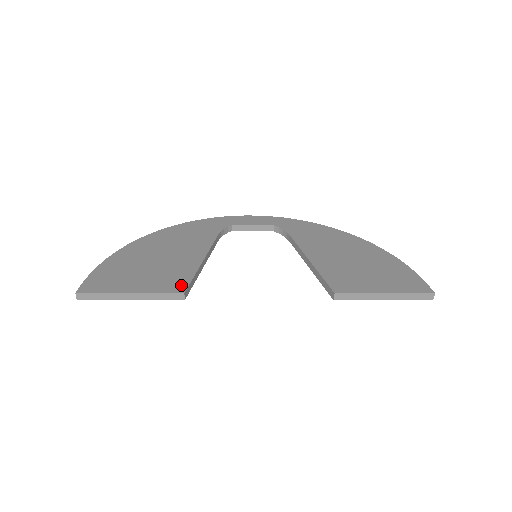
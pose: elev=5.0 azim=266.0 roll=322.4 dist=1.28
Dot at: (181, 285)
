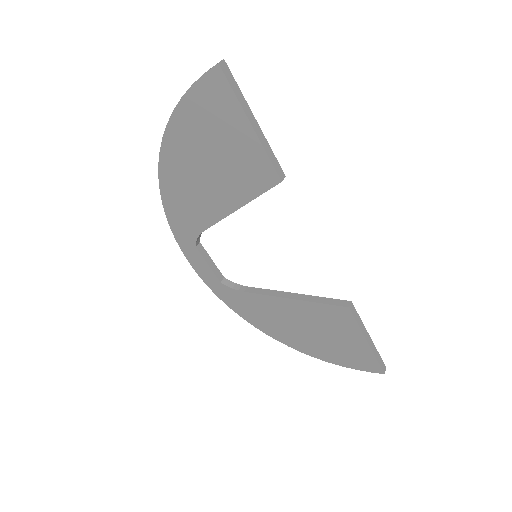
Dot at: occluded
